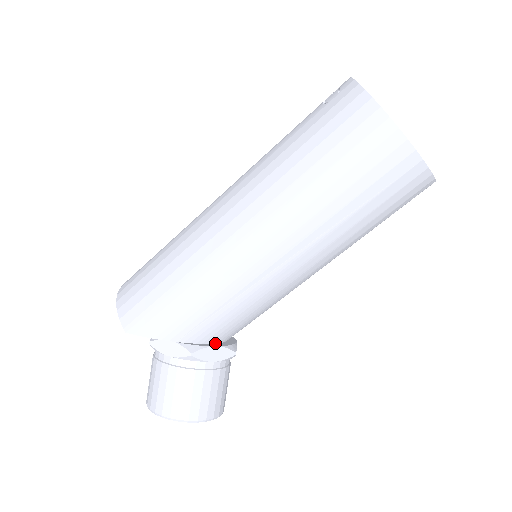
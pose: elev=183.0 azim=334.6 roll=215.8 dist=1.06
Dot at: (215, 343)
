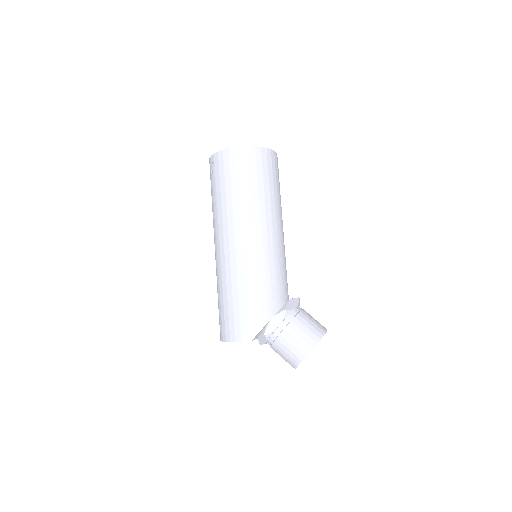
Dot at: occluded
